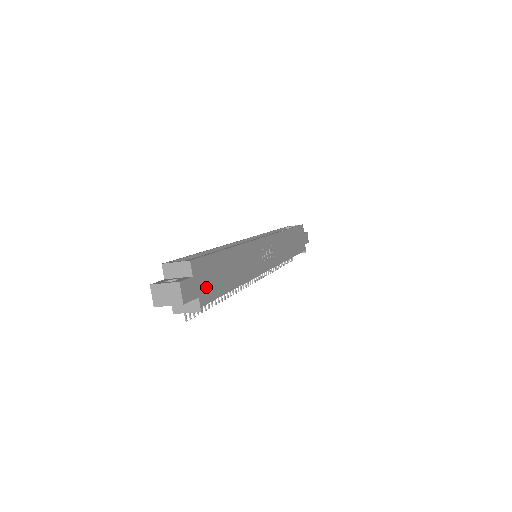
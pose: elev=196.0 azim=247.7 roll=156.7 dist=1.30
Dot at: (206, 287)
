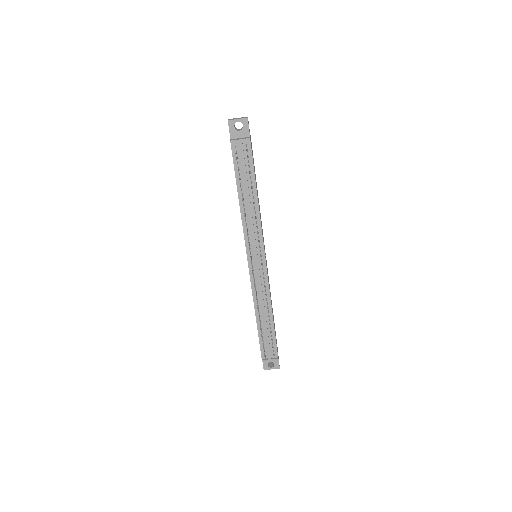
Dot at: occluded
